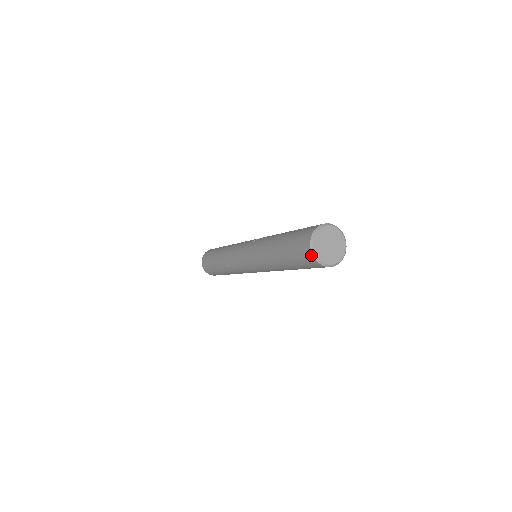
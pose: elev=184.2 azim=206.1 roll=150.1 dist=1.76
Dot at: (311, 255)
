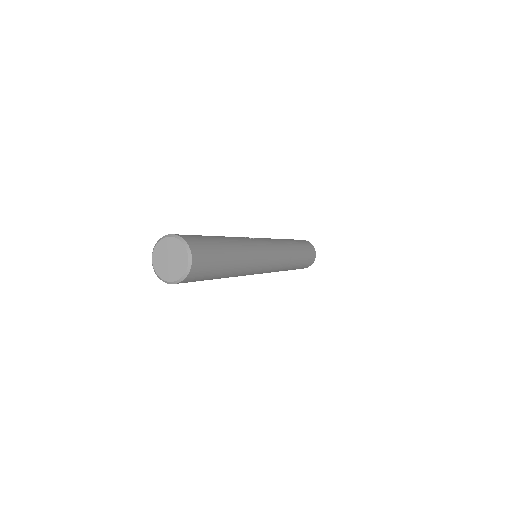
Dot at: (154, 250)
